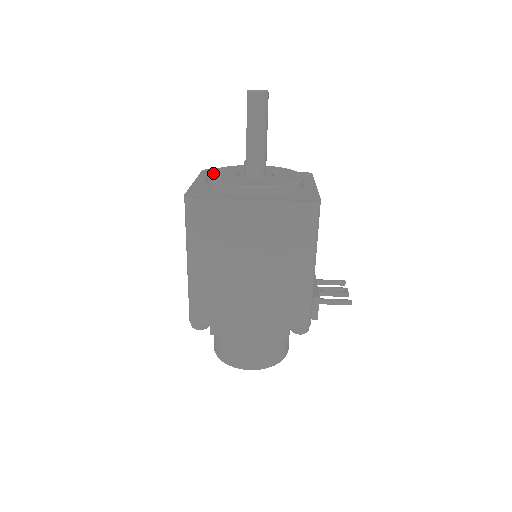
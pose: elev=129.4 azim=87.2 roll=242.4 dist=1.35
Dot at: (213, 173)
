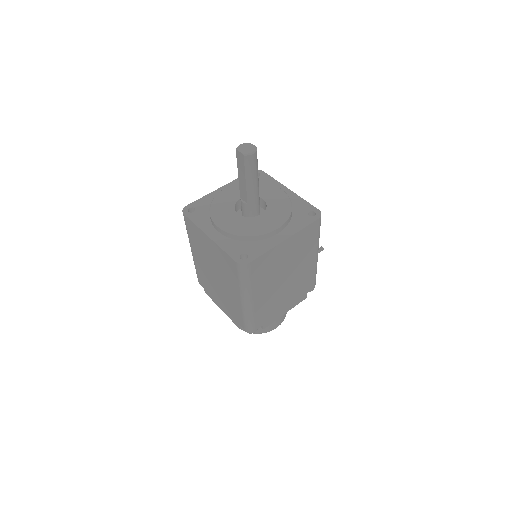
Dot at: (222, 223)
